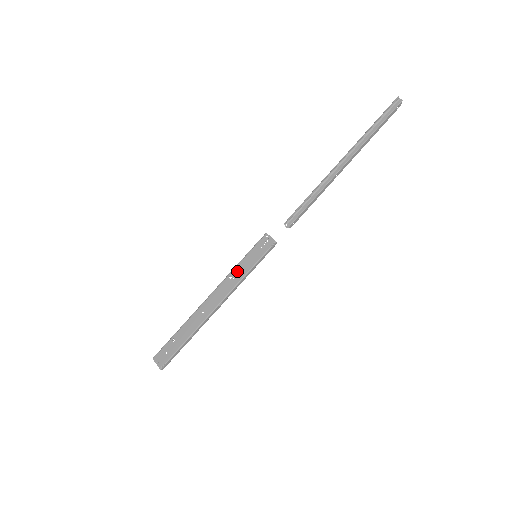
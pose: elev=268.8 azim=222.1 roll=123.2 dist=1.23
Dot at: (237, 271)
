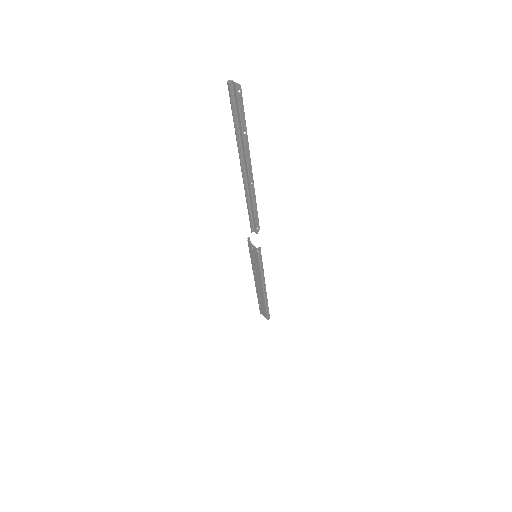
Dot at: (254, 268)
